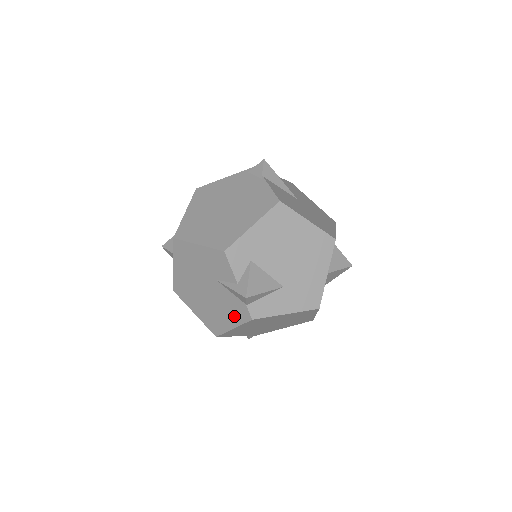
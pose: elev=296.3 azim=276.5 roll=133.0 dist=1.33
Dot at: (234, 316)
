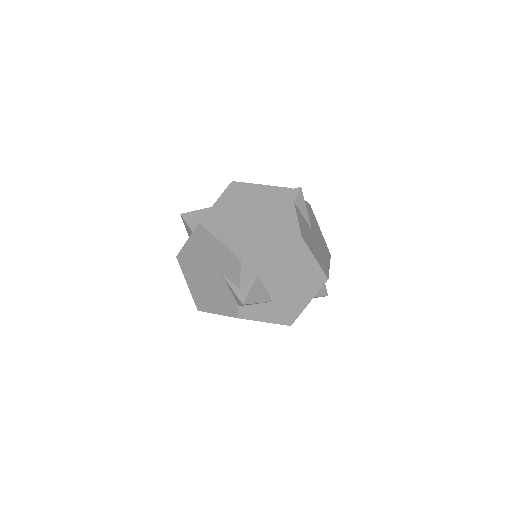
Dot at: (223, 307)
